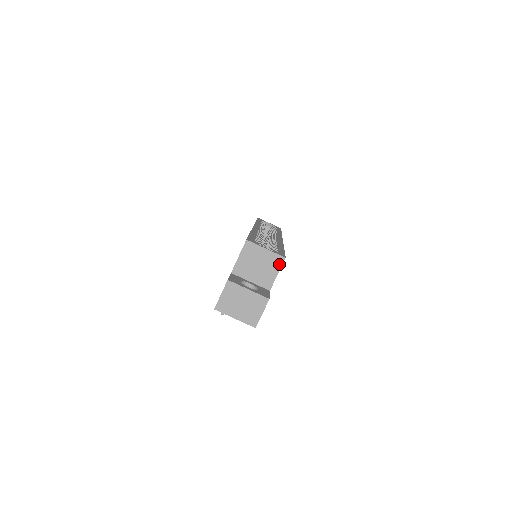
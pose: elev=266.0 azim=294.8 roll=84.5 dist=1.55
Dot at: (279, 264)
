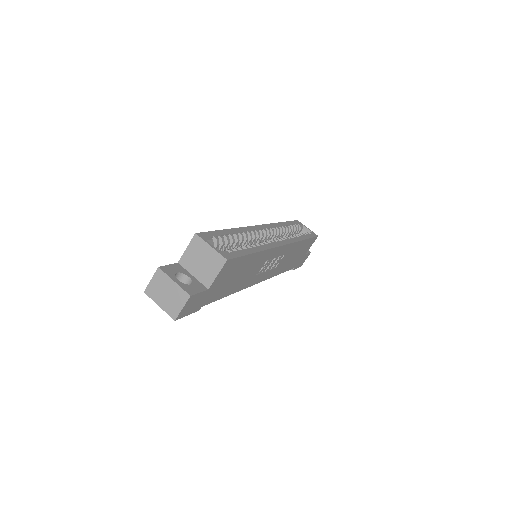
Dot at: (220, 265)
